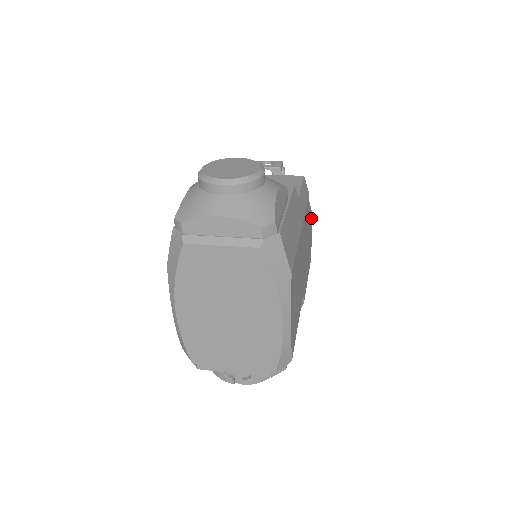
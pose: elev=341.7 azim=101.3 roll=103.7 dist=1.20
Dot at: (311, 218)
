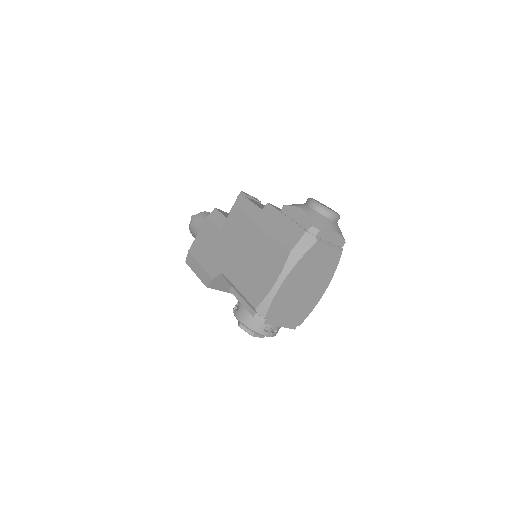
Dot at: occluded
